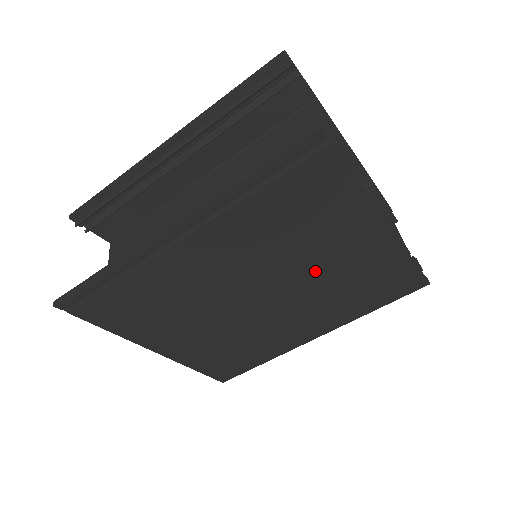
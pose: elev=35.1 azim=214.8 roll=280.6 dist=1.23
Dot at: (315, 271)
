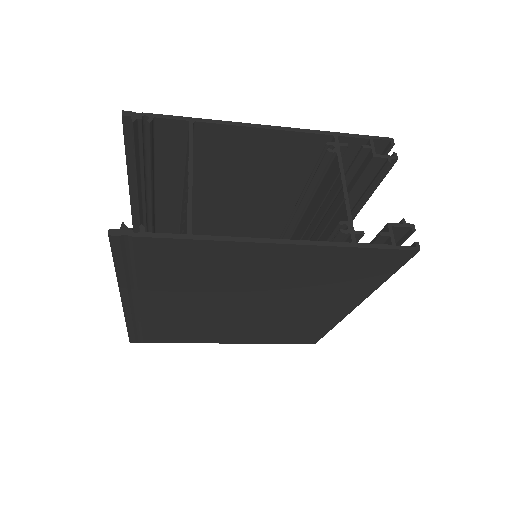
Dot at: (268, 284)
